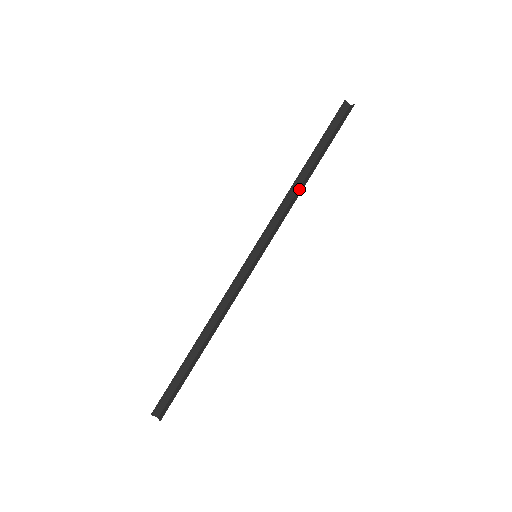
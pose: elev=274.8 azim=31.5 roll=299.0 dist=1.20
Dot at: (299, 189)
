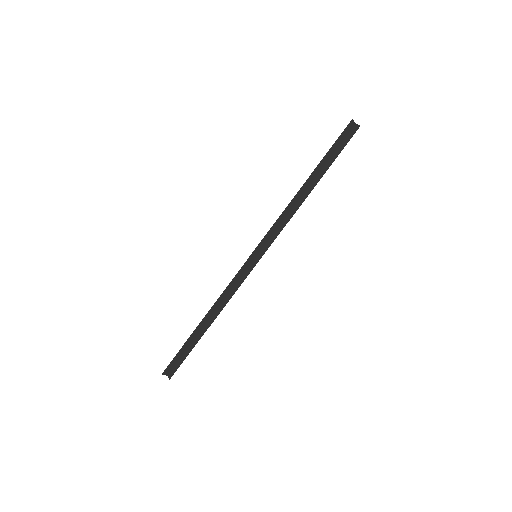
Dot at: (299, 200)
